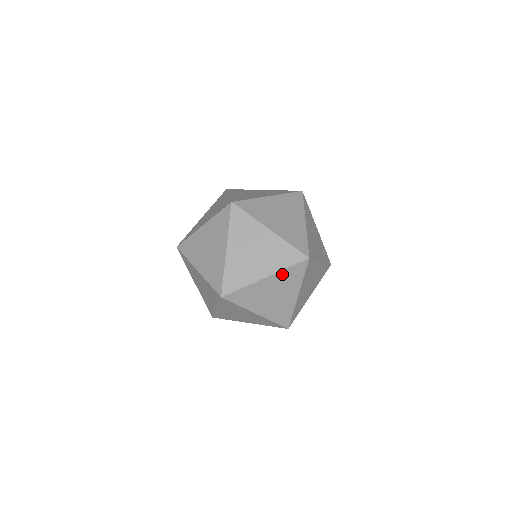
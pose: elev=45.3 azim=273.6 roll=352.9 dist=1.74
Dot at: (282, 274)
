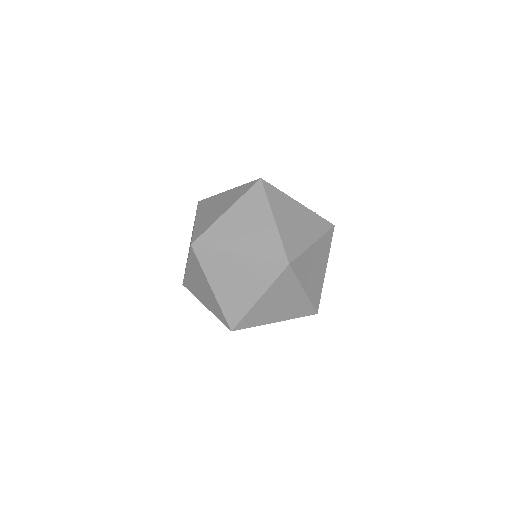
Dot at: (242, 202)
